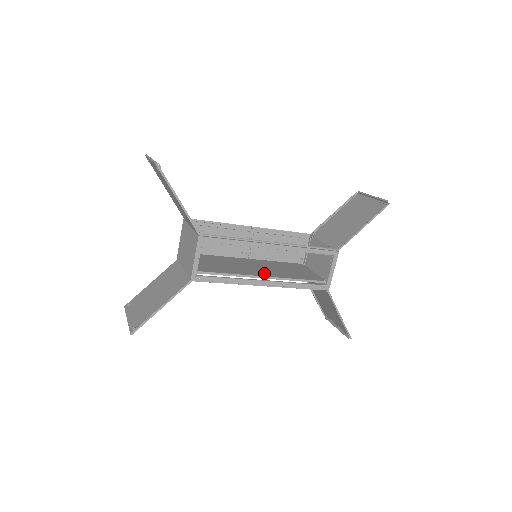
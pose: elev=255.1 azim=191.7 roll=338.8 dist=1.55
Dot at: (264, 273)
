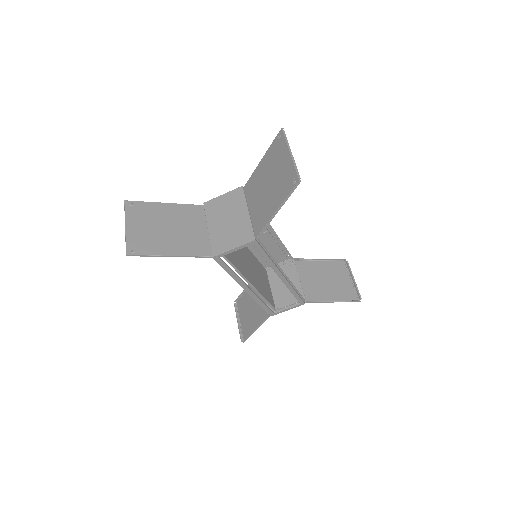
Dot at: (252, 278)
